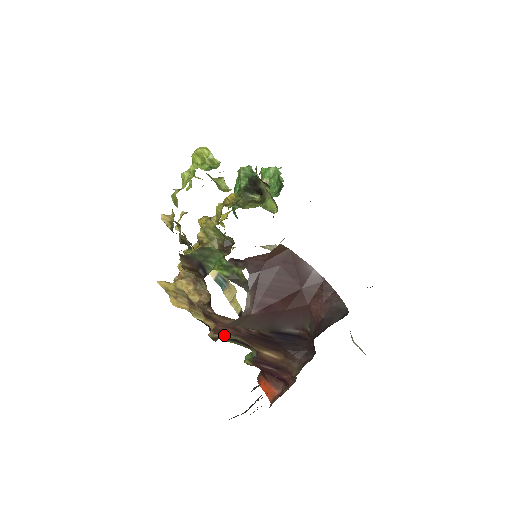
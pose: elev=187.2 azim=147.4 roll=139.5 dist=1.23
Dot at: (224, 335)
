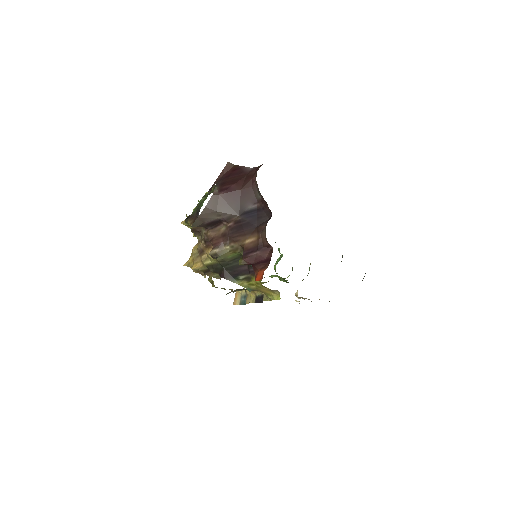
Dot at: (219, 248)
